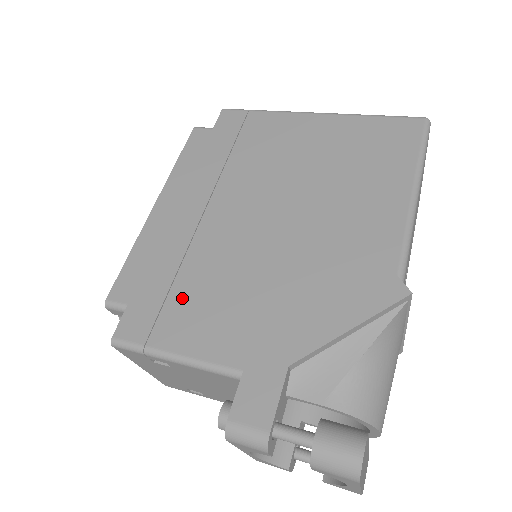
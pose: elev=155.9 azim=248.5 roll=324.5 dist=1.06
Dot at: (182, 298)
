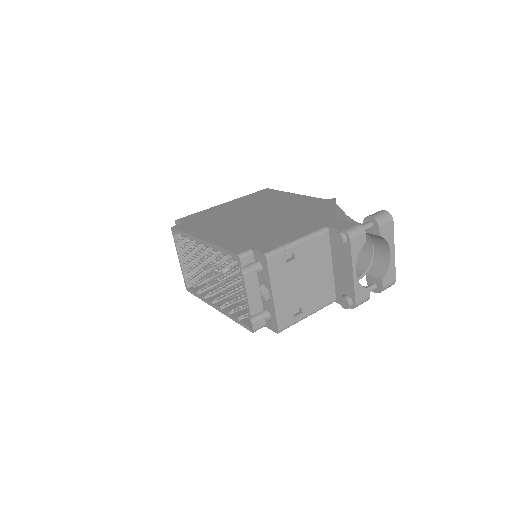
Dot at: (270, 236)
